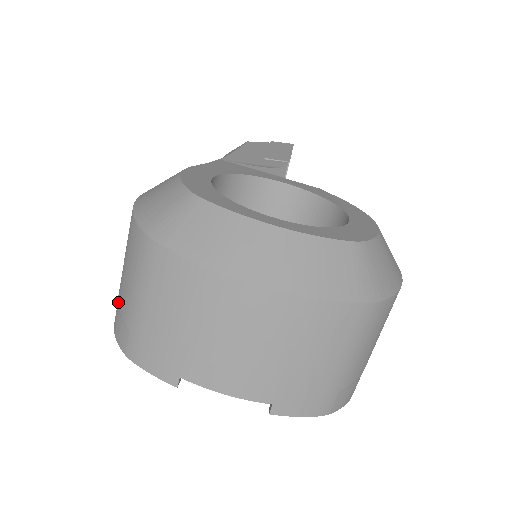
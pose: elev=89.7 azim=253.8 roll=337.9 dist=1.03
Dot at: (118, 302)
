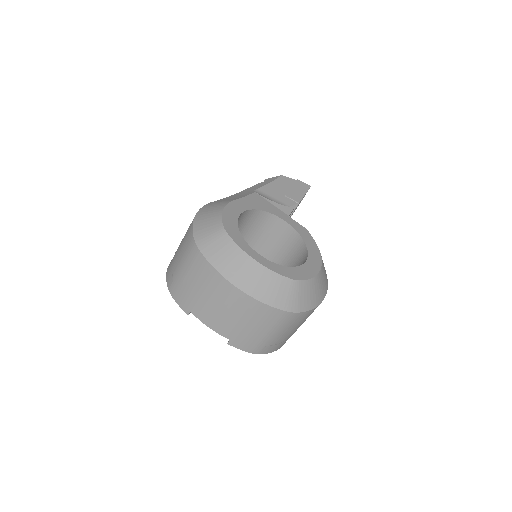
Dot at: (173, 261)
